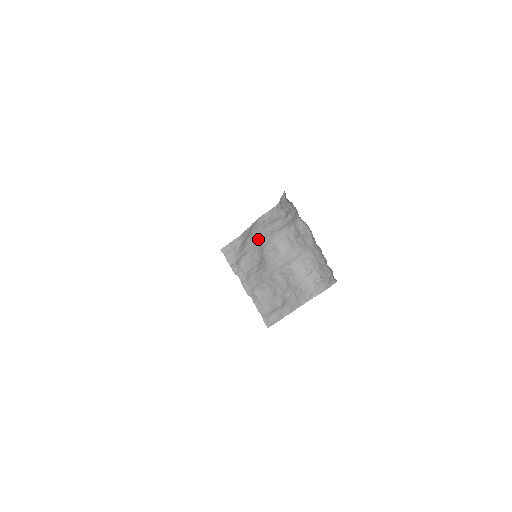
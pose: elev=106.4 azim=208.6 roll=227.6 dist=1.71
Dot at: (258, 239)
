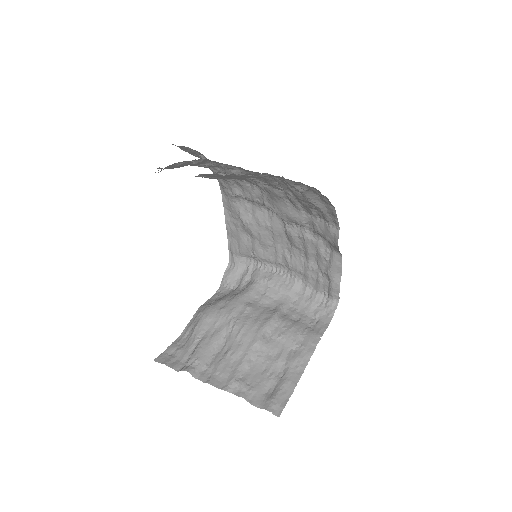
Dot at: (215, 314)
